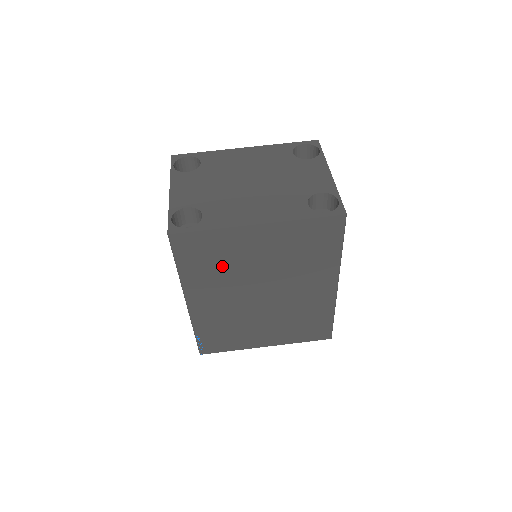
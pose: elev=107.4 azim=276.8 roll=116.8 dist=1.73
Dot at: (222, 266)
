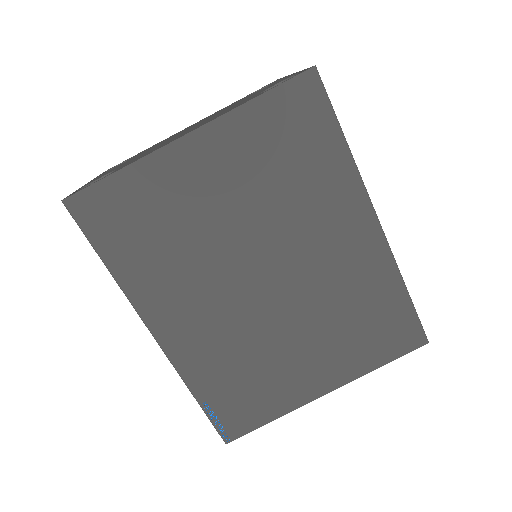
Dot at: (172, 238)
